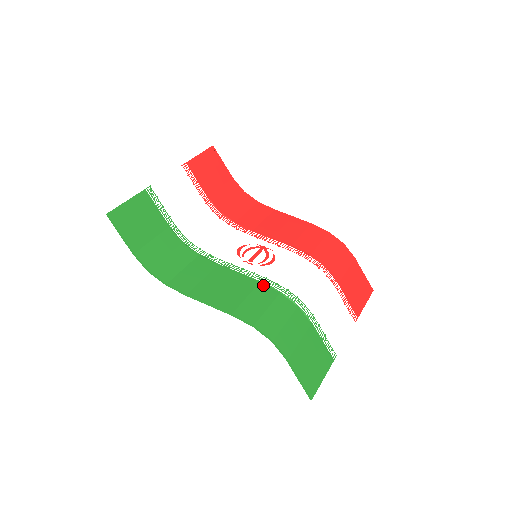
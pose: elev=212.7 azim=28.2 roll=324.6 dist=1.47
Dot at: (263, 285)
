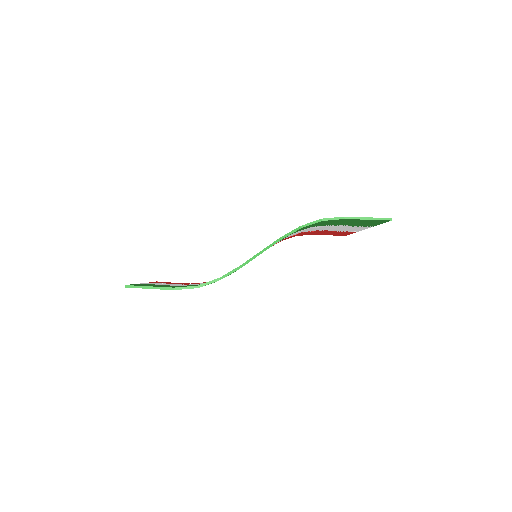
Dot at: occluded
